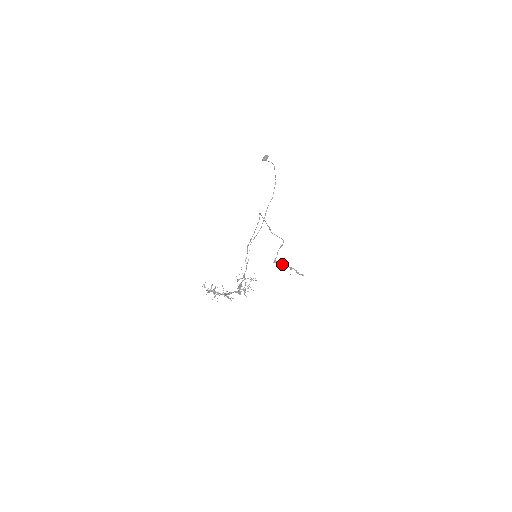
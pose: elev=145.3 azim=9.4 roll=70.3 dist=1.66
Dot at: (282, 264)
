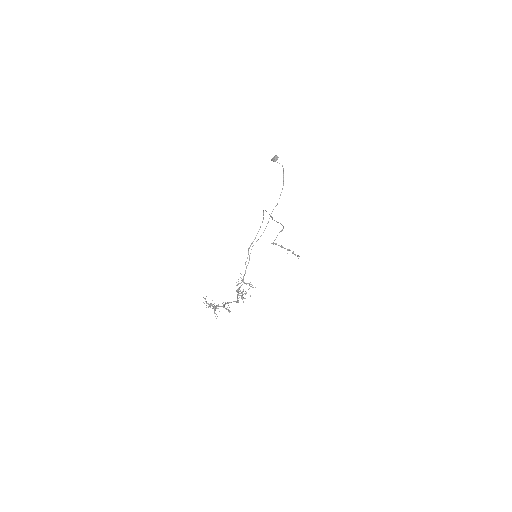
Dot at: (280, 246)
